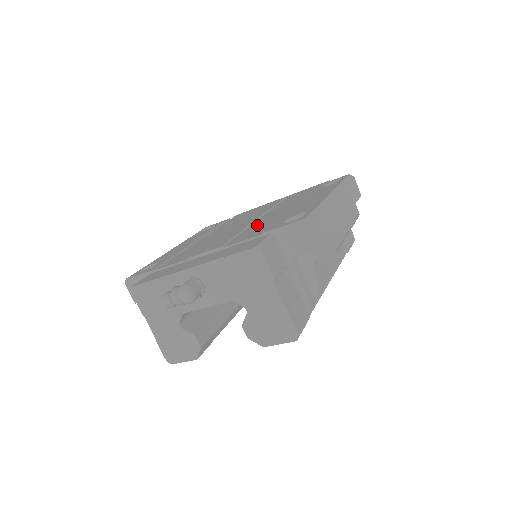
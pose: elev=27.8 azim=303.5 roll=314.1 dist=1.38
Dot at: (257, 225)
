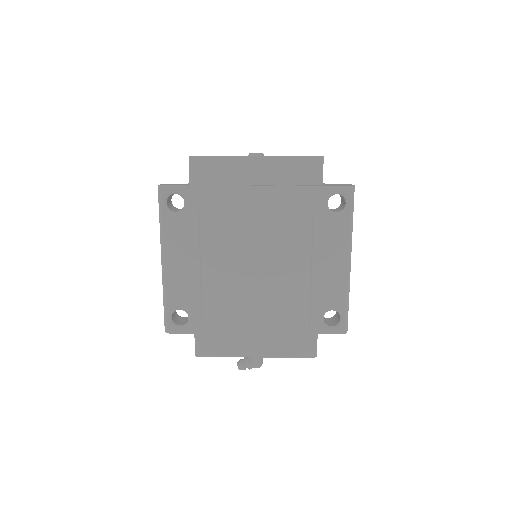
Dot at: (286, 292)
